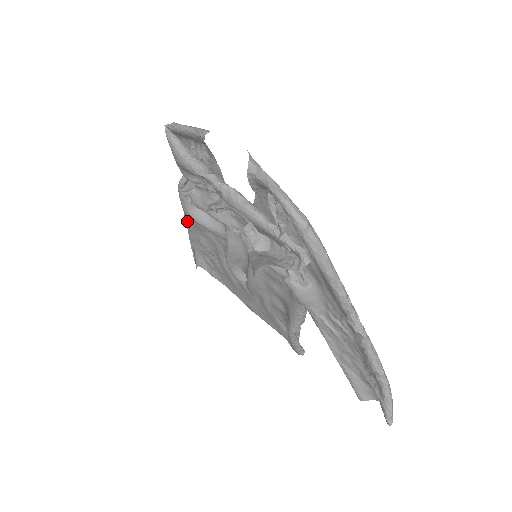
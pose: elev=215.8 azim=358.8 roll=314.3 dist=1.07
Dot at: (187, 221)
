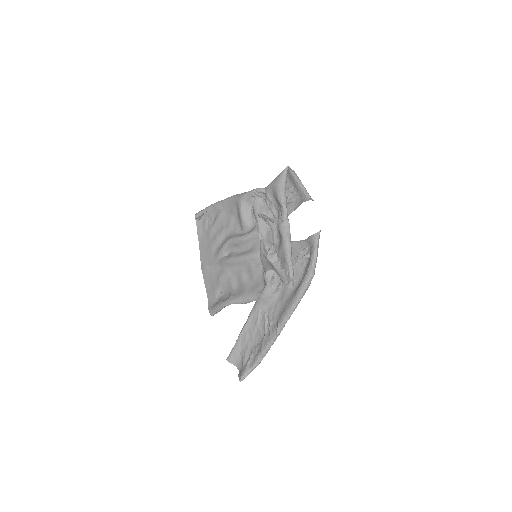
Dot at: (230, 200)
